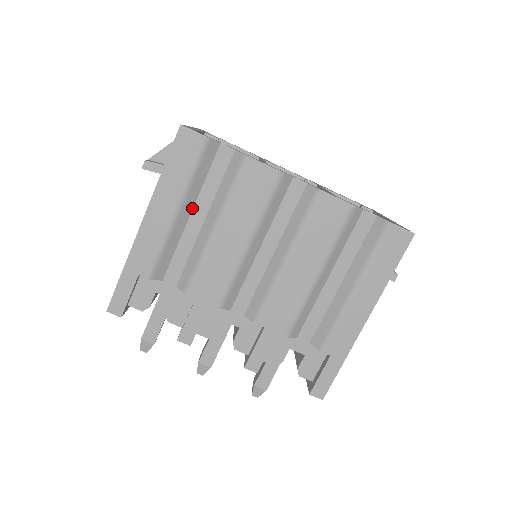
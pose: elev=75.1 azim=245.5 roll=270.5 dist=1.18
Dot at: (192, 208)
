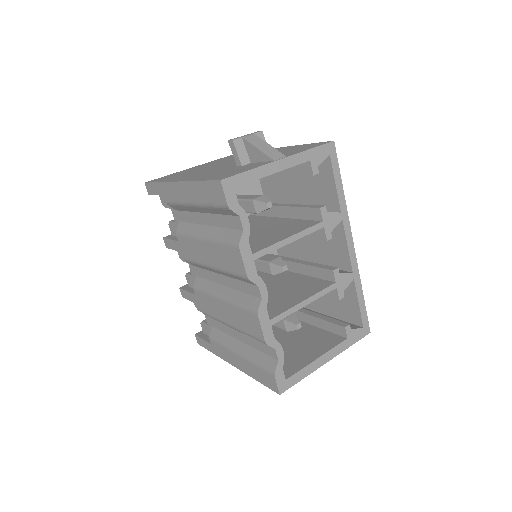
Dot at: (206, 212)
